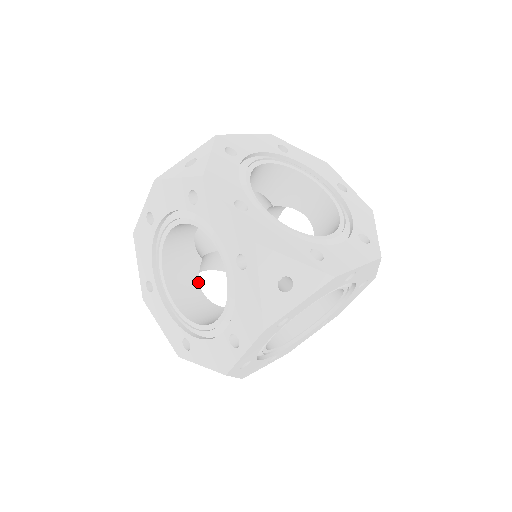
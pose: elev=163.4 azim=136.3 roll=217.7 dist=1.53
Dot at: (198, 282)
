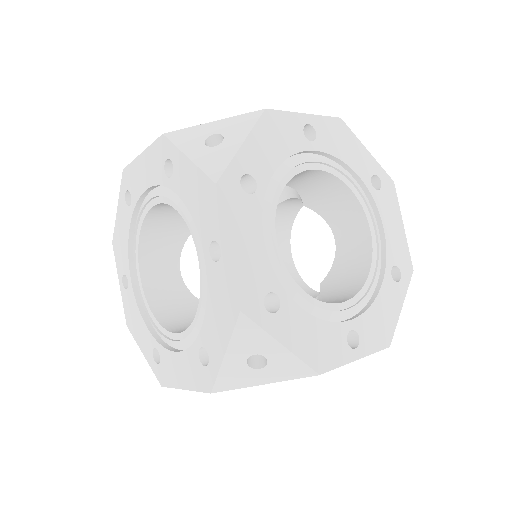
Dot at: occluded
